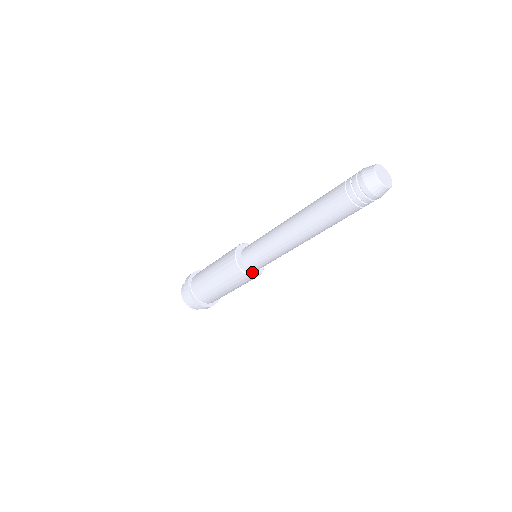
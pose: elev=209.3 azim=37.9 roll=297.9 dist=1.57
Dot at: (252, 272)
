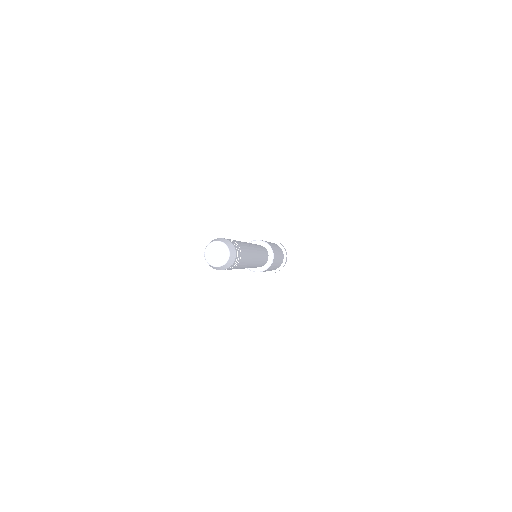
Dot at: (266, 264)
